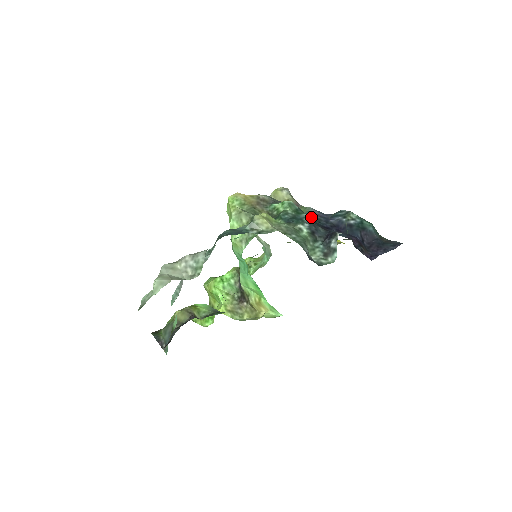
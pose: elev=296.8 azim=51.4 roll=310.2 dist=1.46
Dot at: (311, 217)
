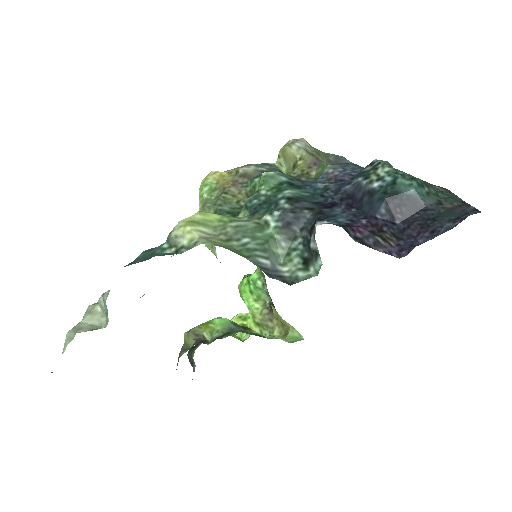
Dot at: (315, 187)
